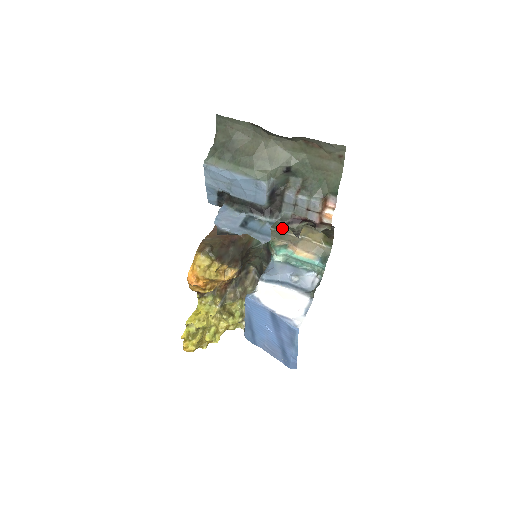
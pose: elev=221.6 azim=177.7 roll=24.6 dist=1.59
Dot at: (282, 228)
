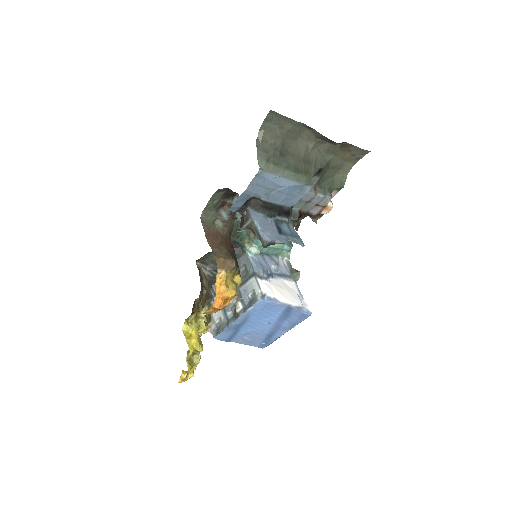
Dot at: occluded
